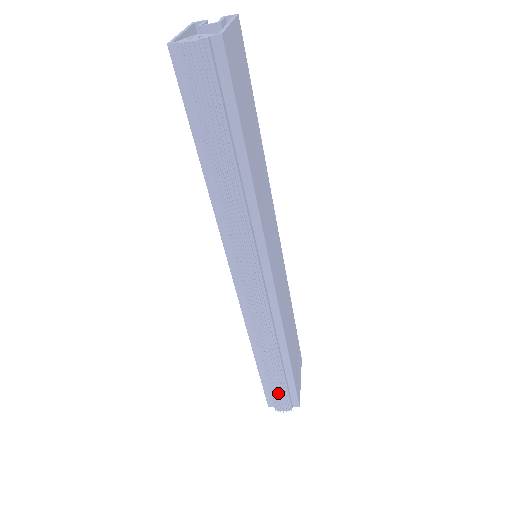
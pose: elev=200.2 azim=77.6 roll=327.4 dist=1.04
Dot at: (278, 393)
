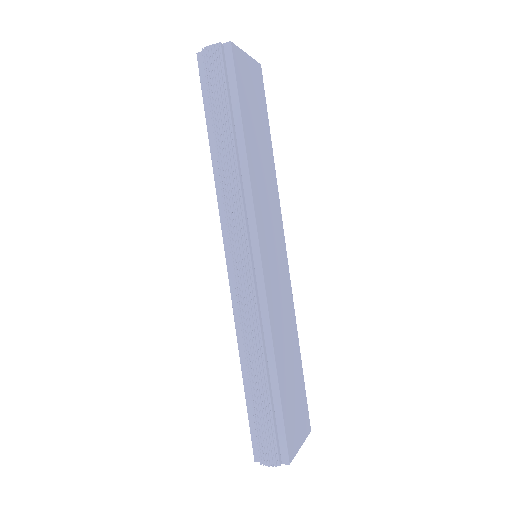
Dot at: (263, 429)
